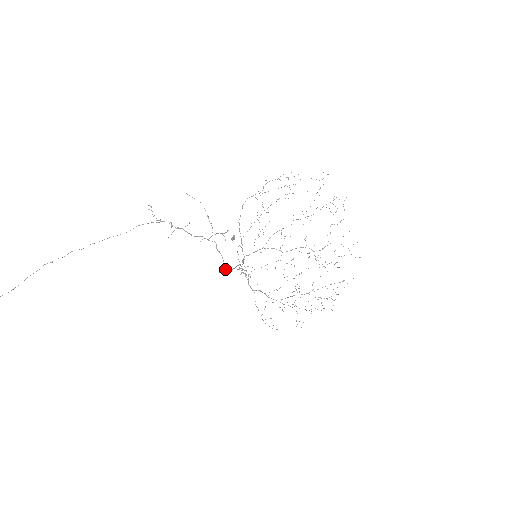
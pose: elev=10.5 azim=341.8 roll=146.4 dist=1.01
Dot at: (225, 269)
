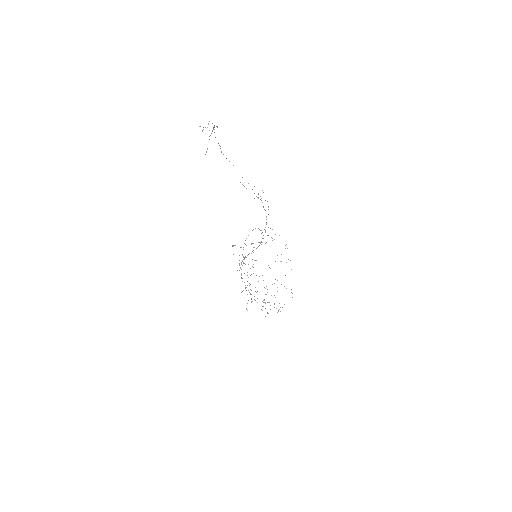
Dot at: occluded
